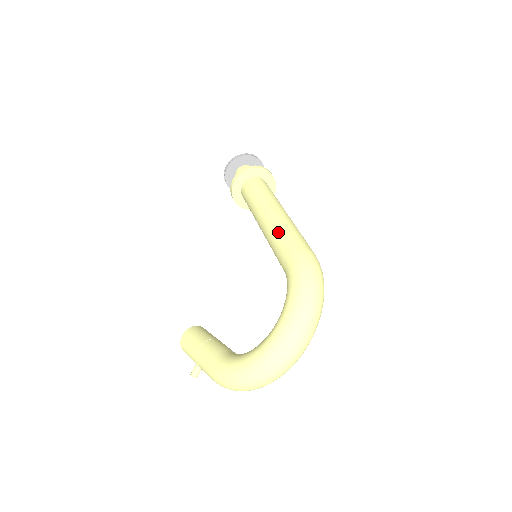
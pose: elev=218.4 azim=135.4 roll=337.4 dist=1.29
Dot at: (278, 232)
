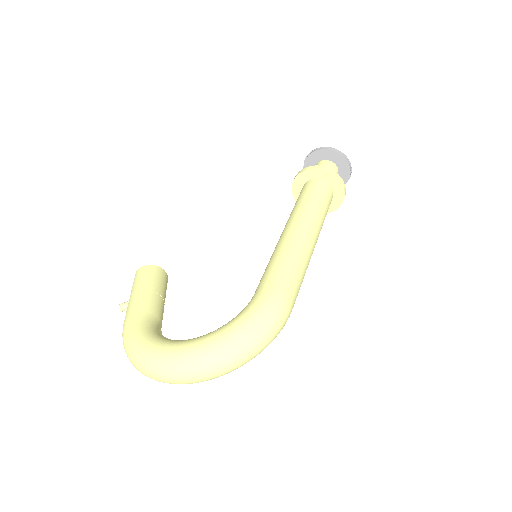
Dot at: (284, 256)
